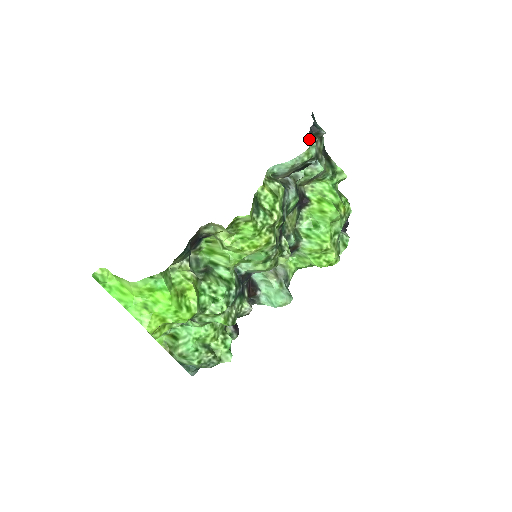
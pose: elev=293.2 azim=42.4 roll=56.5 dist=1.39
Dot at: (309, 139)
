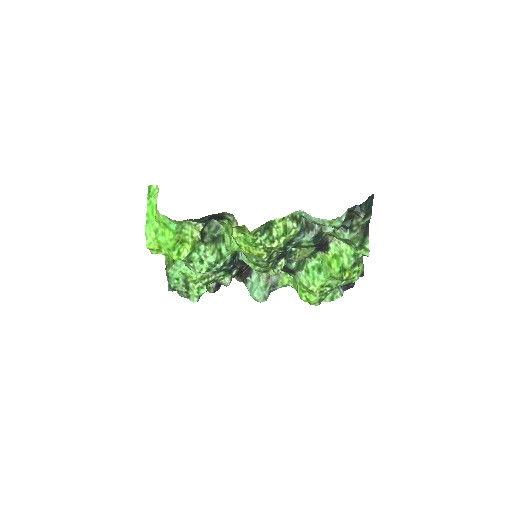
Dot at: (349, 212)
